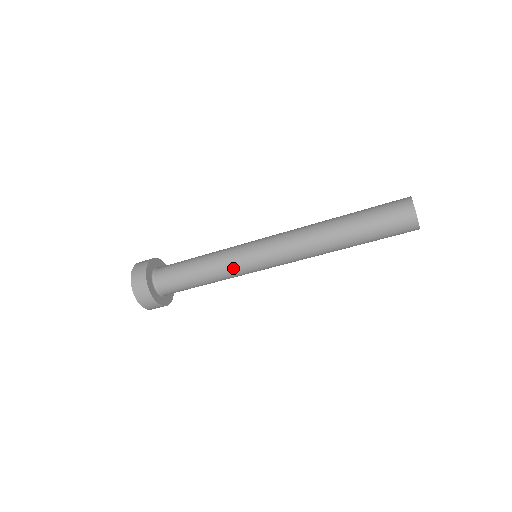
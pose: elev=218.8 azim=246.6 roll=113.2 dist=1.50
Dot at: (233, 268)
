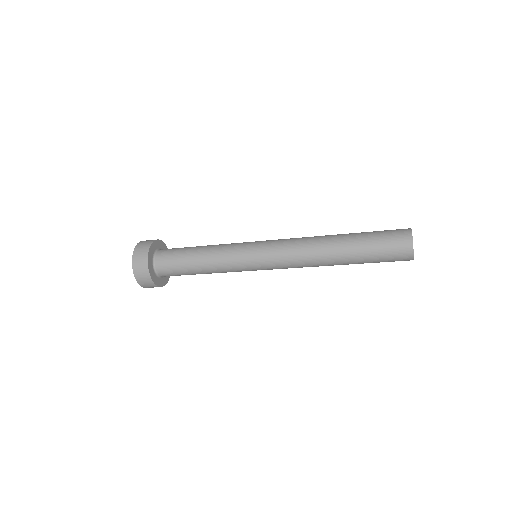
Dot at: (234, 268)
